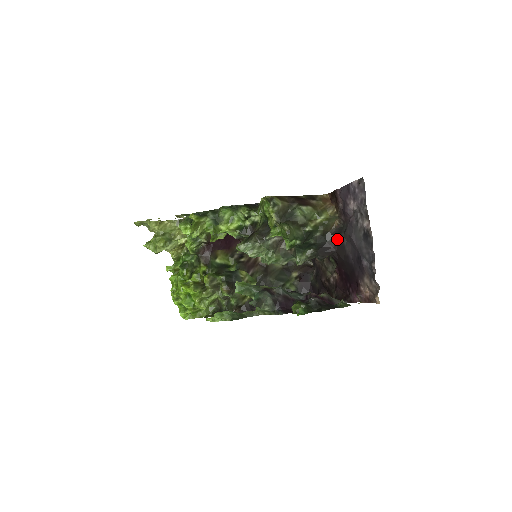
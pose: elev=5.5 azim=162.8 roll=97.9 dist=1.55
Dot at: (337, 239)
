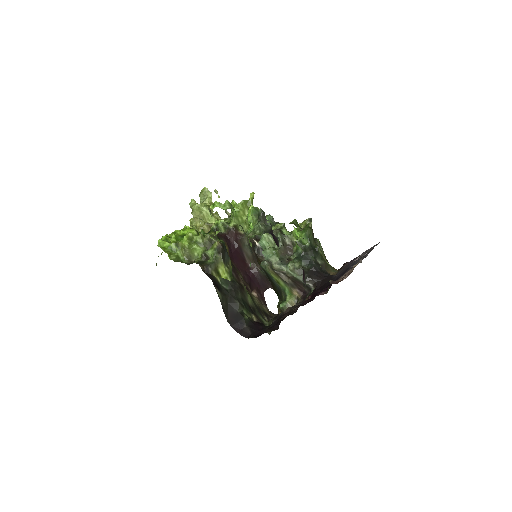
Dot at: (329, 275)
